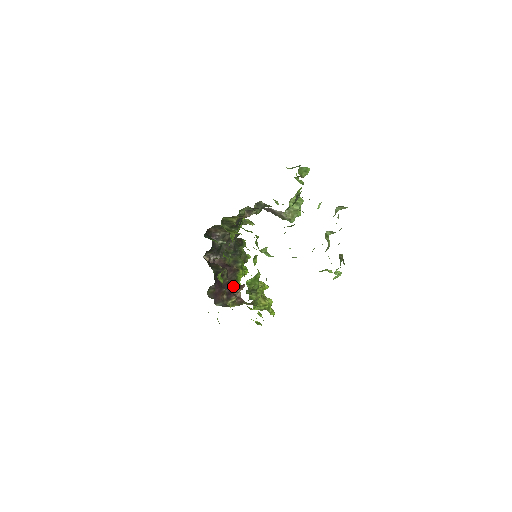
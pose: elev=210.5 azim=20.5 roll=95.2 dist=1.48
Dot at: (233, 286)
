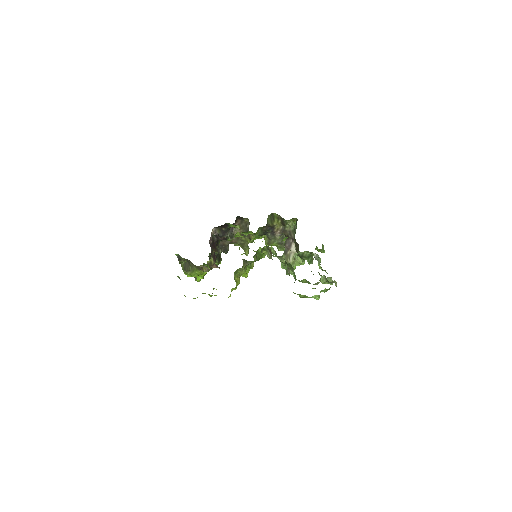
Dot at: occluded
